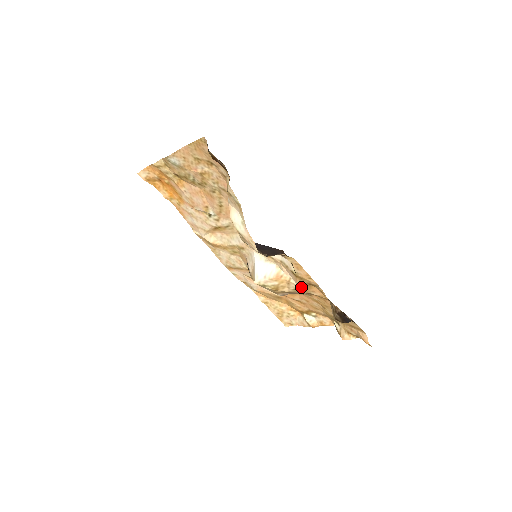
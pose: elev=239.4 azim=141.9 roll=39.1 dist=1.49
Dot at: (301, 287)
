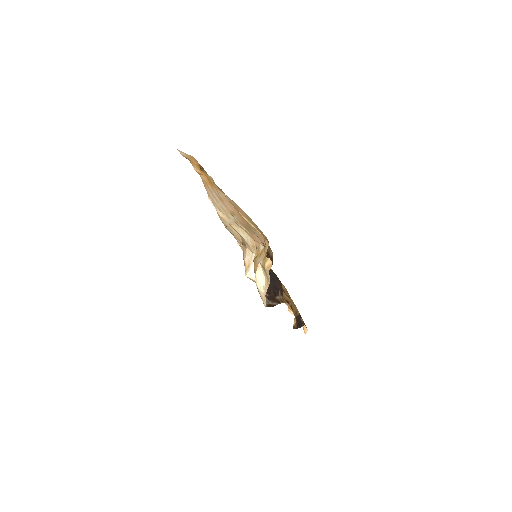
Dot at: occluded
